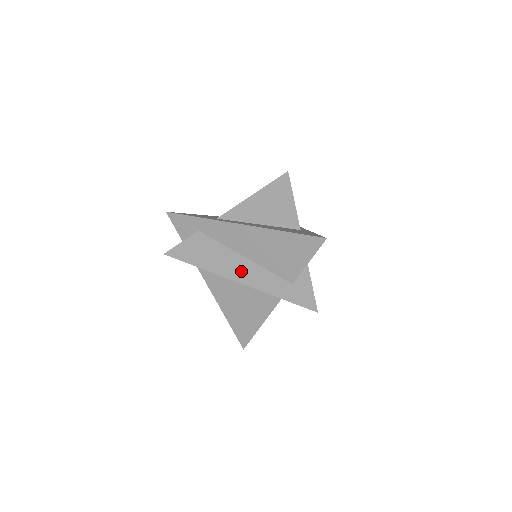
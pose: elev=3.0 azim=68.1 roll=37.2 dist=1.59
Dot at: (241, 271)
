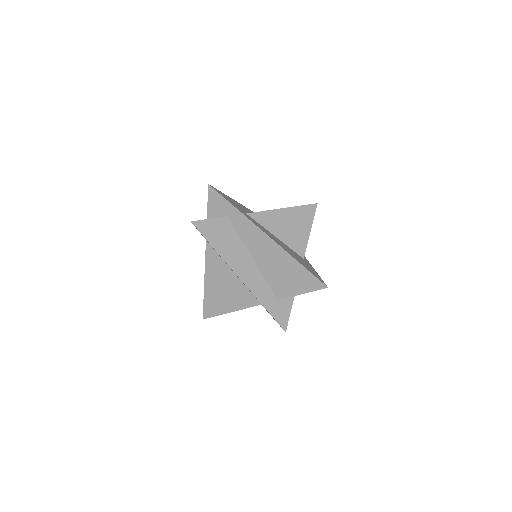
Dot at: (245, 269)
